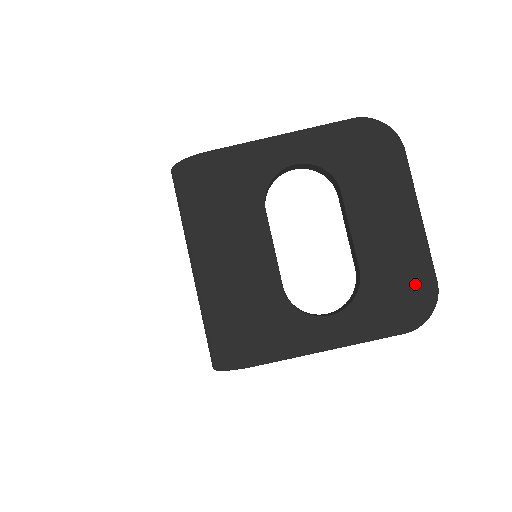
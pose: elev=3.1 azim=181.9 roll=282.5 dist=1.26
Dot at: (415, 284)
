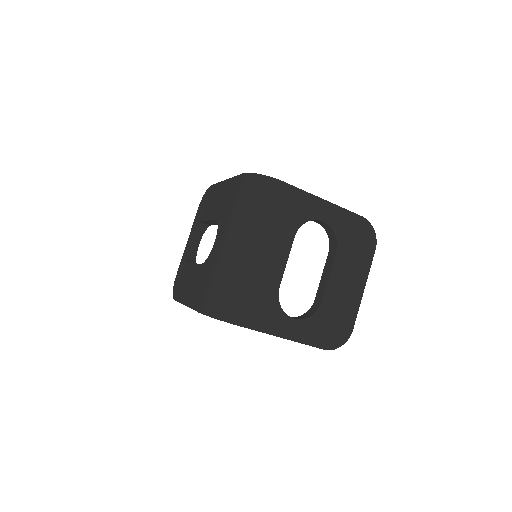
Dot at: (343, 325)
